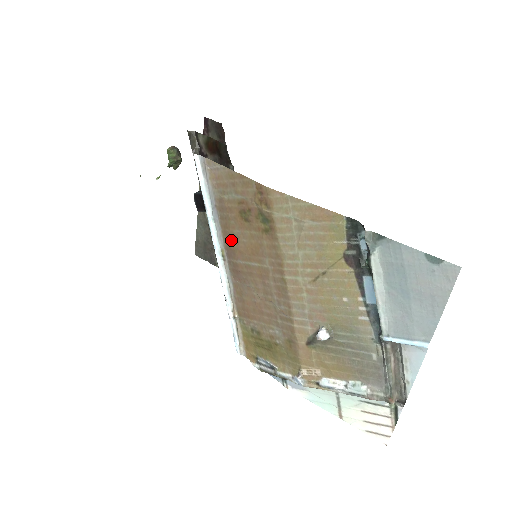
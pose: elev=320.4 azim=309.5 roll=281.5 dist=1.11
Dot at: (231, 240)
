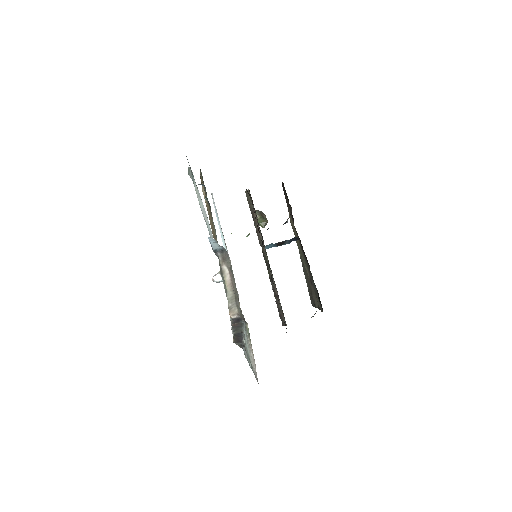
Dot at: occluded
